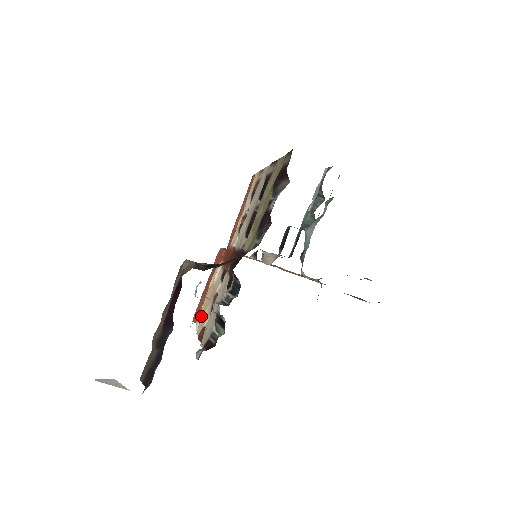
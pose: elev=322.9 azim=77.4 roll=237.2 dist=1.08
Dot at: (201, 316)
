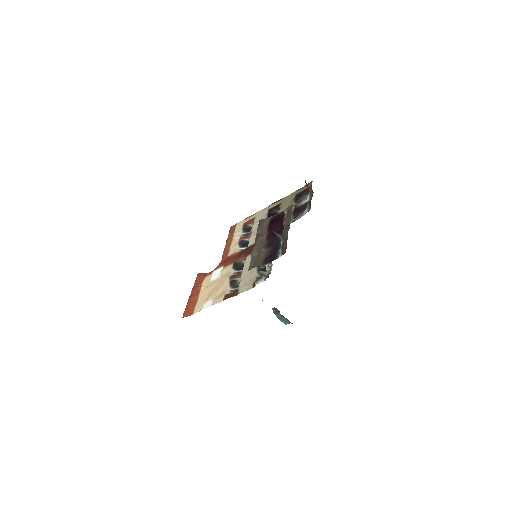
Dot at: (210, 298)
